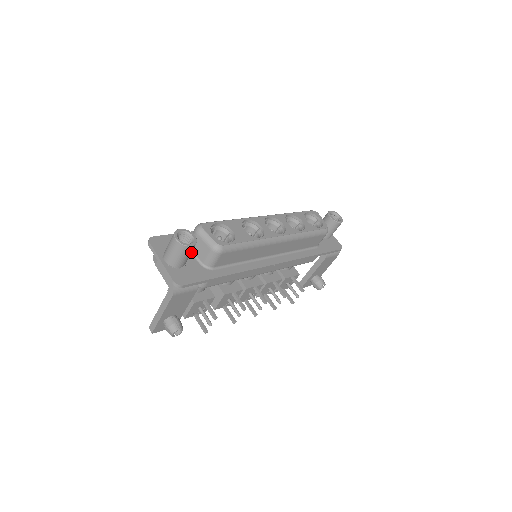
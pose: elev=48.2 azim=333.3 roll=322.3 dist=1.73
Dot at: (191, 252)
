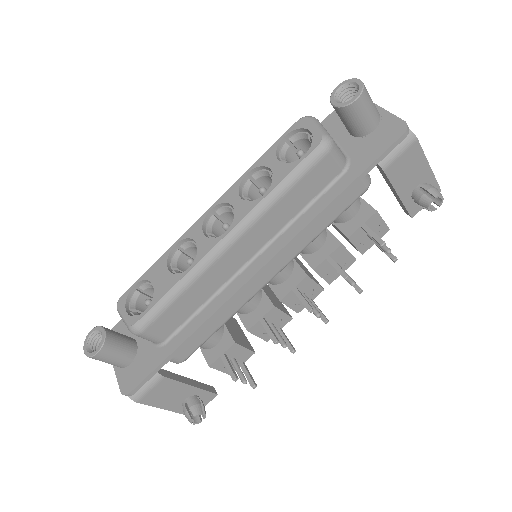
Dot at: (115, 350)
